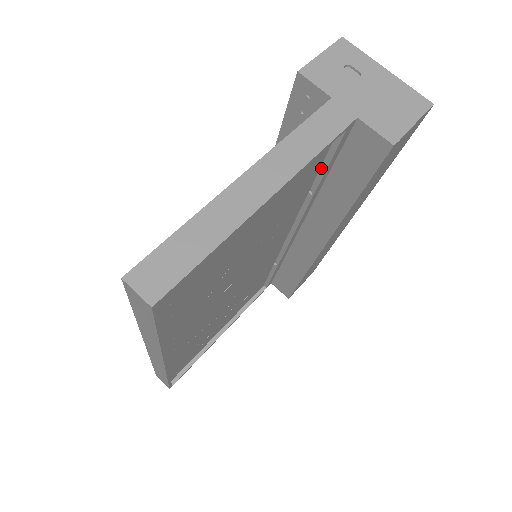
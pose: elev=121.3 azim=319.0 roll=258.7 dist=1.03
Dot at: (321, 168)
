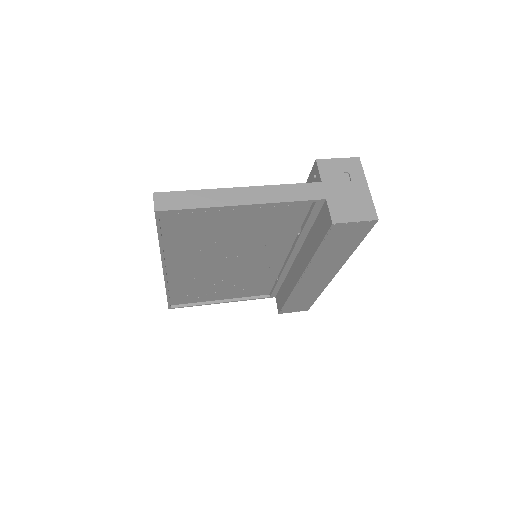
Dot at: (305, 220)
